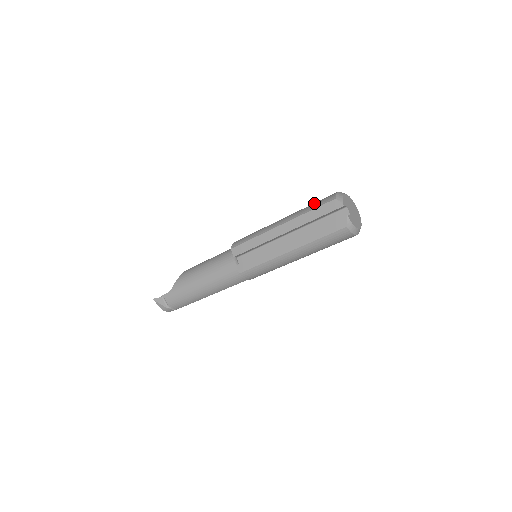
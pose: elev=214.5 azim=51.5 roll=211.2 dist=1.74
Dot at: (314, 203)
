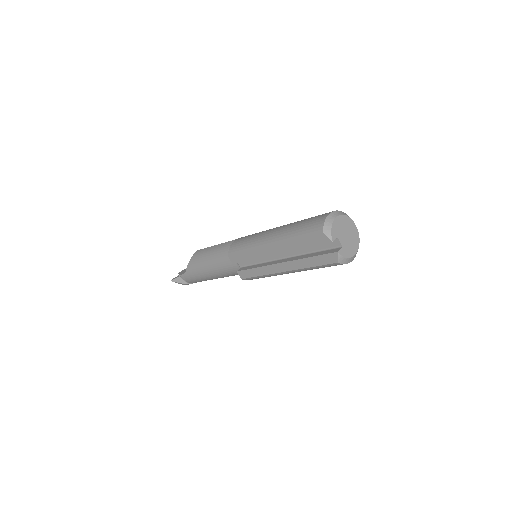
Dot at: (302, 226)
